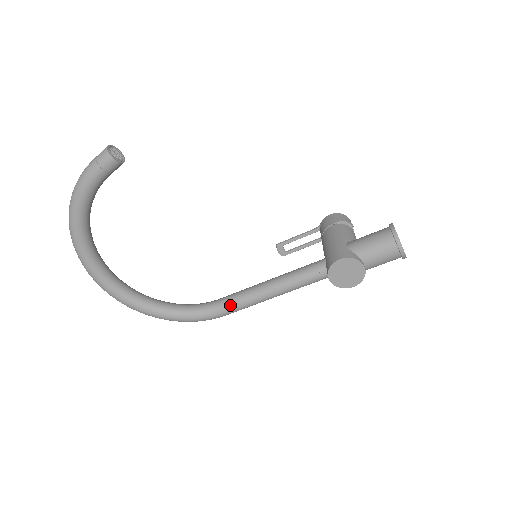
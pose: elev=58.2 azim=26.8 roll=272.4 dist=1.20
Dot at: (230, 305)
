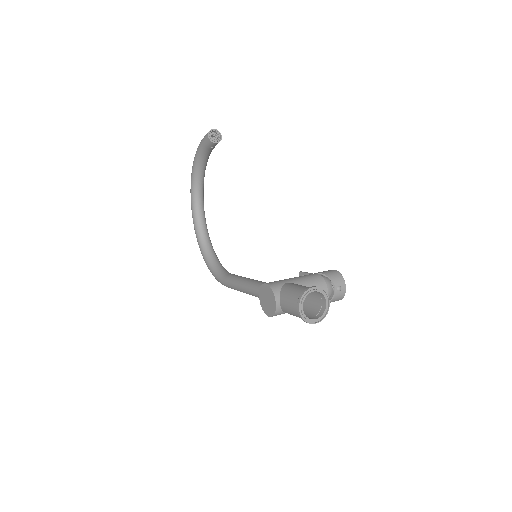
Dot at: (228, 279)
